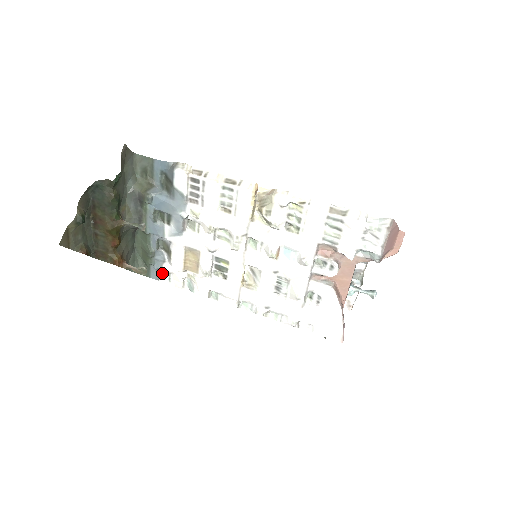
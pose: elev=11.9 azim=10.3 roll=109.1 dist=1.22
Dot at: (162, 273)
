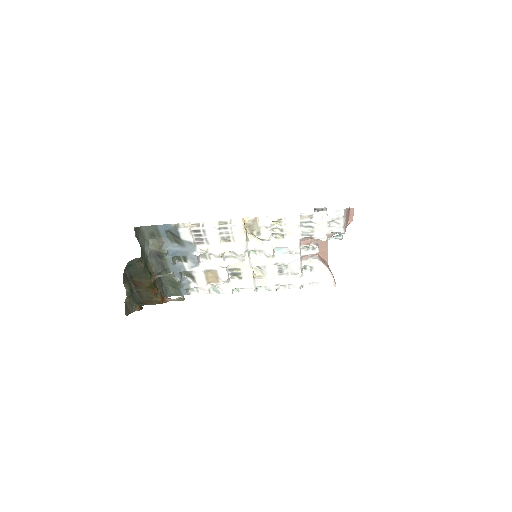
Dot at: (190, 289)
